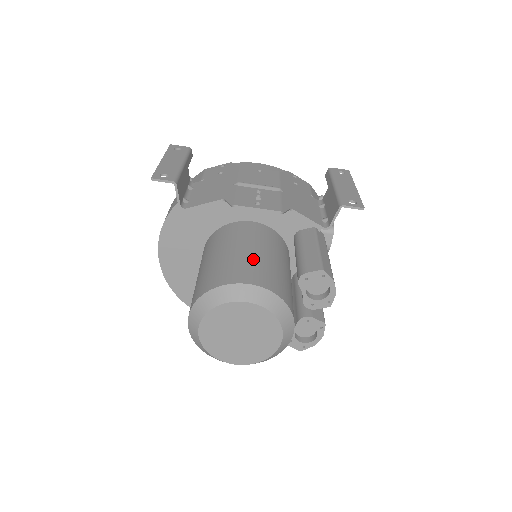
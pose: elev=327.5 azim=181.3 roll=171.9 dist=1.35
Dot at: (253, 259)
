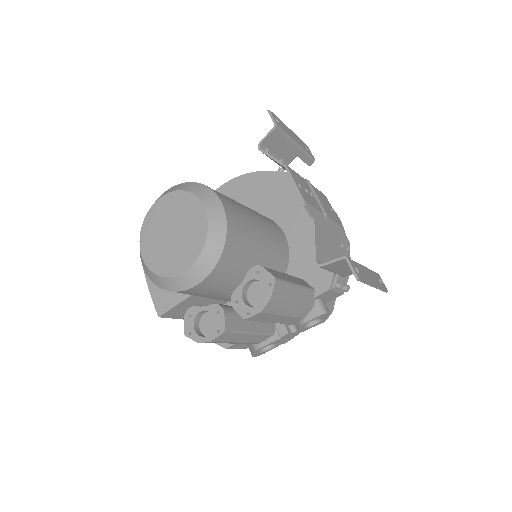
Dot at: (249, 220)
